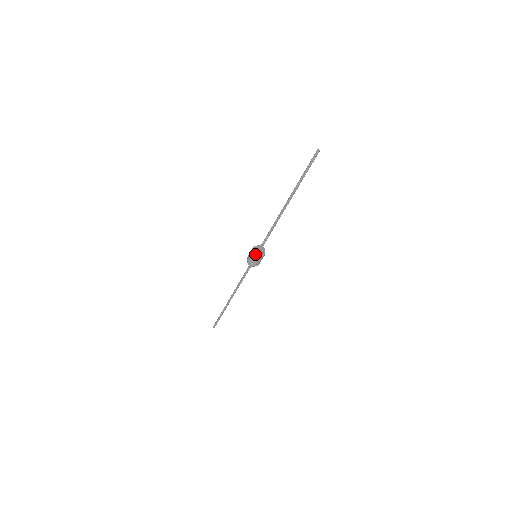
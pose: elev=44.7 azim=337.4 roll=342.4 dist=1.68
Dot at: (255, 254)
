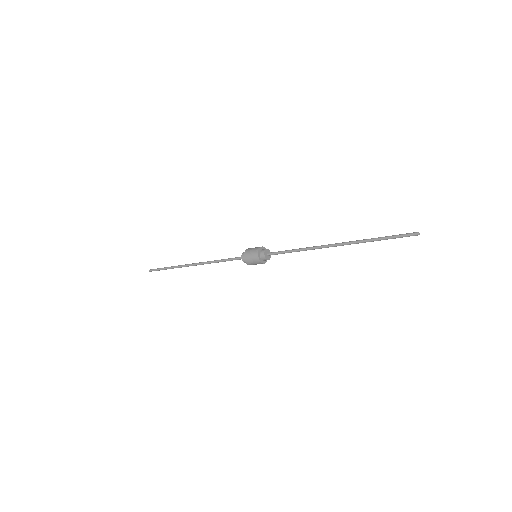
Dot at: (264, 263)
